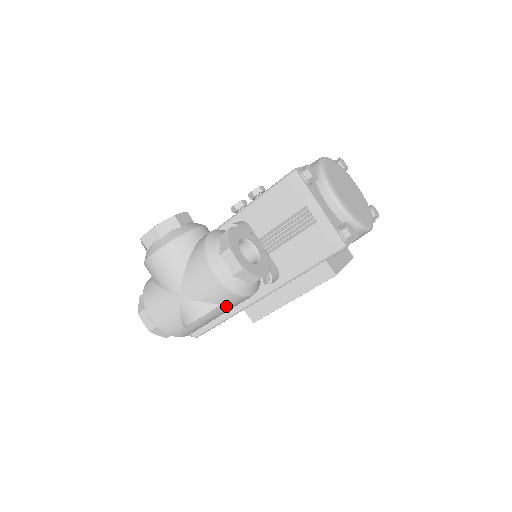
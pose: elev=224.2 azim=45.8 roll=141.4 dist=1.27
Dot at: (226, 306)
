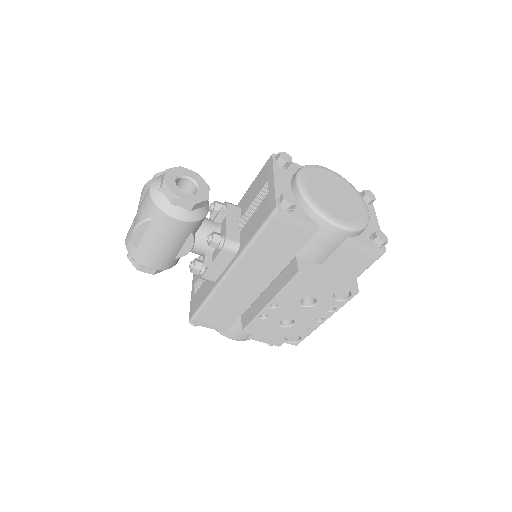
Dot at: (155, 223)
